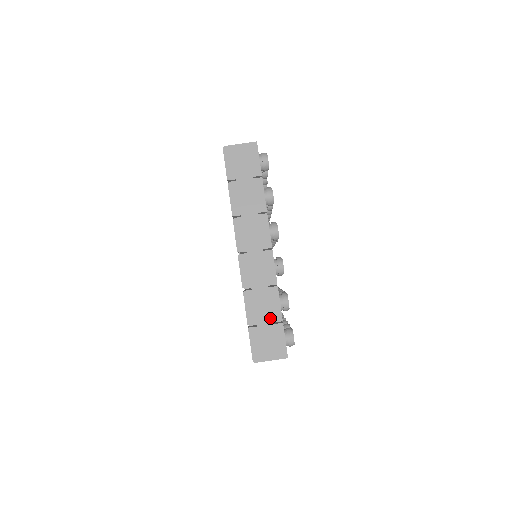
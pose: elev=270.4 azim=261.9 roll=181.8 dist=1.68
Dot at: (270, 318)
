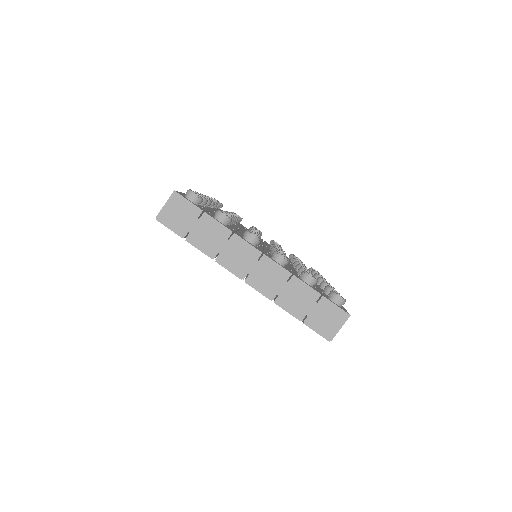
Dot at: (311, 301)
